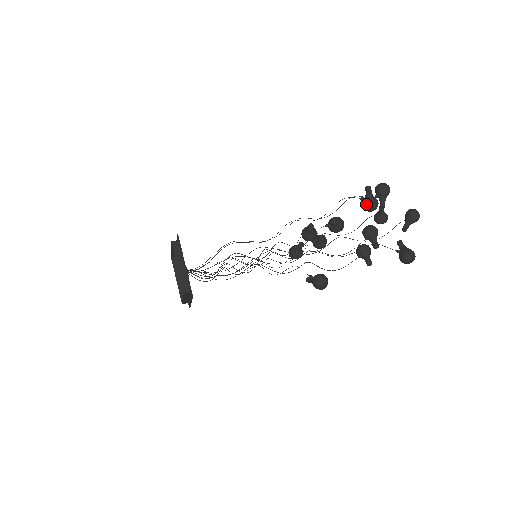
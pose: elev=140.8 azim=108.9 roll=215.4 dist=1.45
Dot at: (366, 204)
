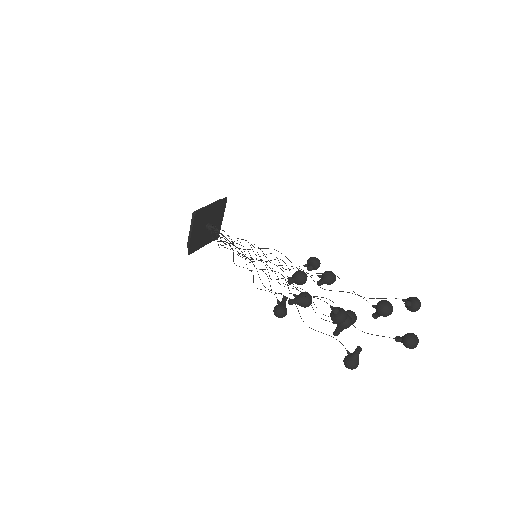
Dot at: (330, 314)
